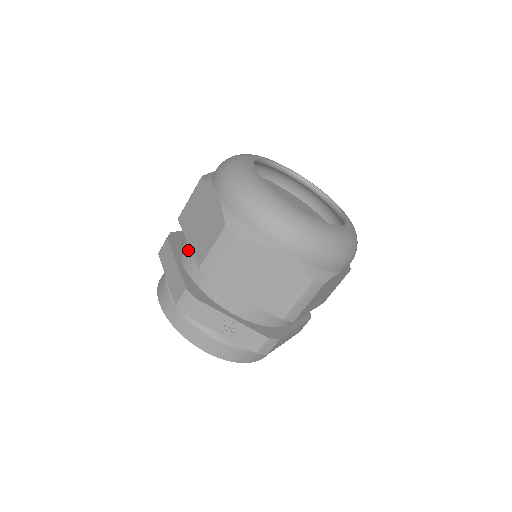
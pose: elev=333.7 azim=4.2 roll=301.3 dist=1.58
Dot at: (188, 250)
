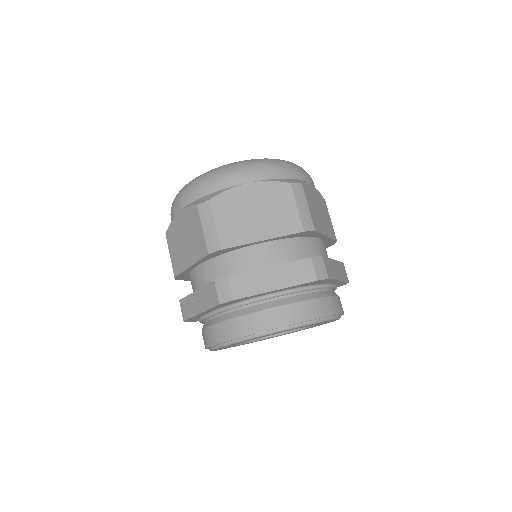
Dot at: occluded
